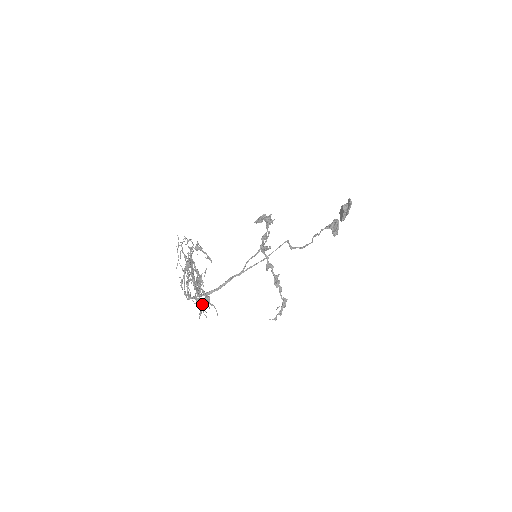
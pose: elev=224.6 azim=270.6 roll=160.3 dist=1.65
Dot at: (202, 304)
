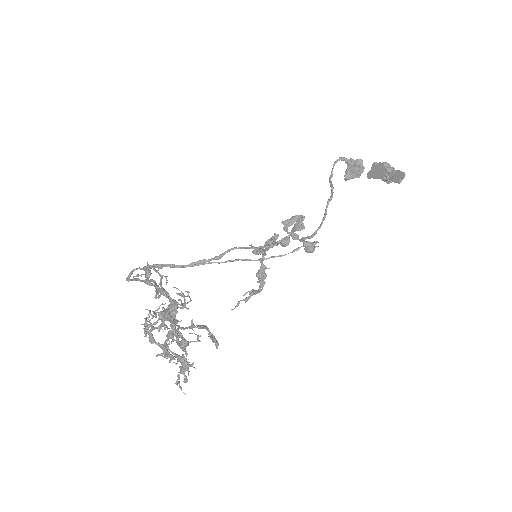
Dot at: (171, 356)
